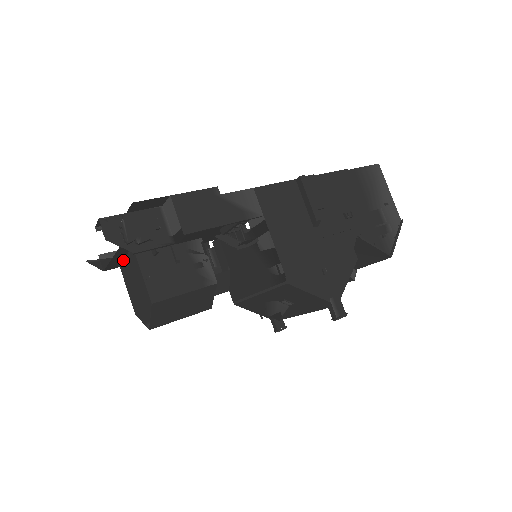
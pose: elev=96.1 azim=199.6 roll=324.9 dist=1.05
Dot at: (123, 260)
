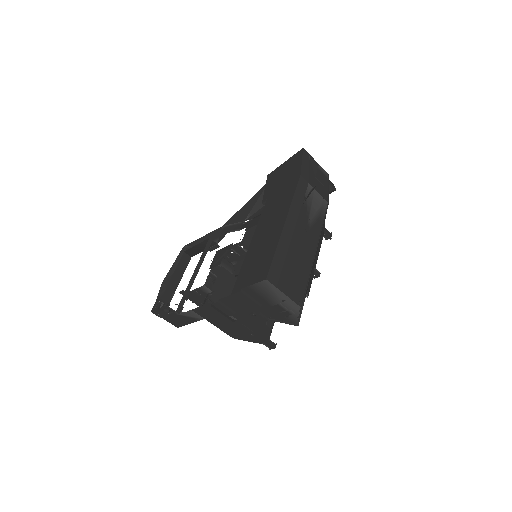
Dot at: occluded
